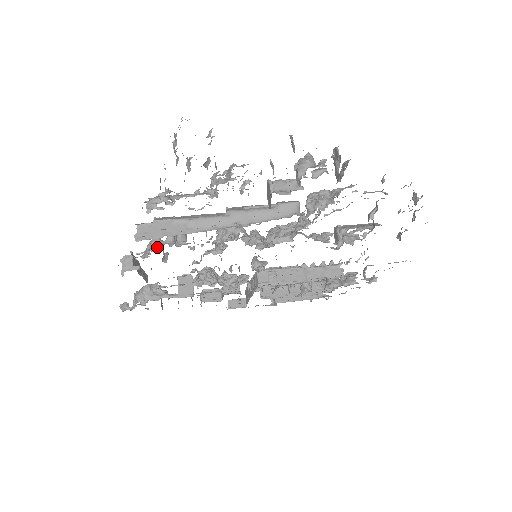
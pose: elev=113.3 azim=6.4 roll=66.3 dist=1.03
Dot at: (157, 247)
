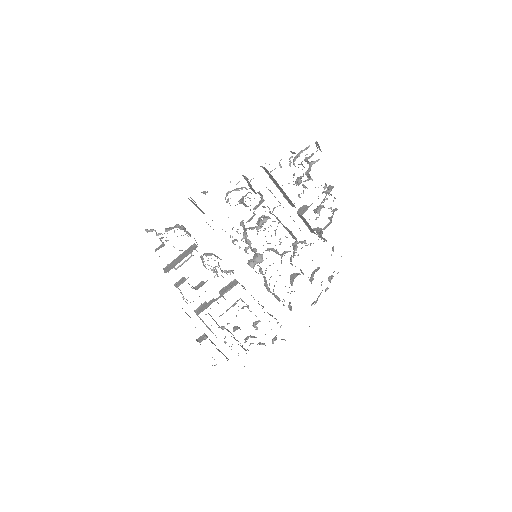
Dot at: occluded
